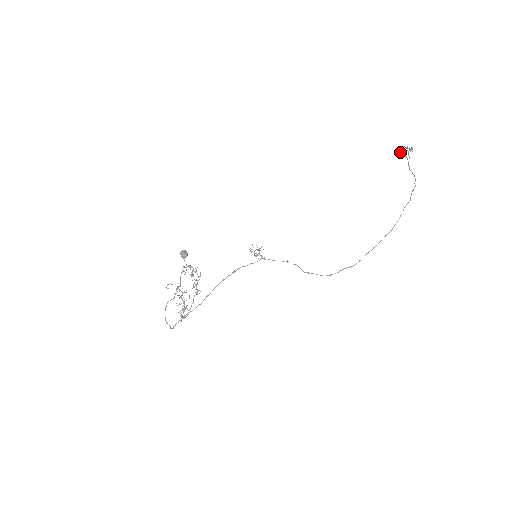
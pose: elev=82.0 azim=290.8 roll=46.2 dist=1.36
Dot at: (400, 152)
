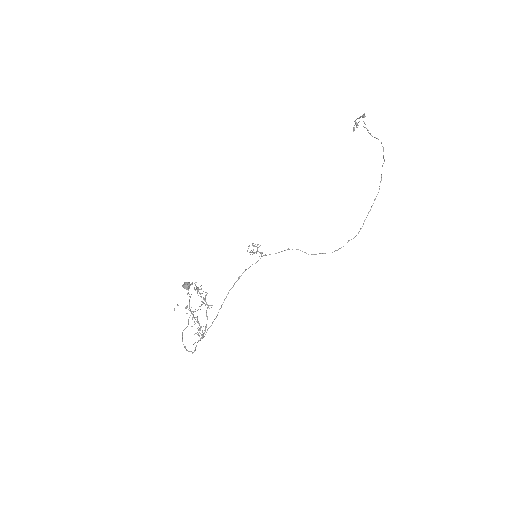
Dot at: (356, 126)
